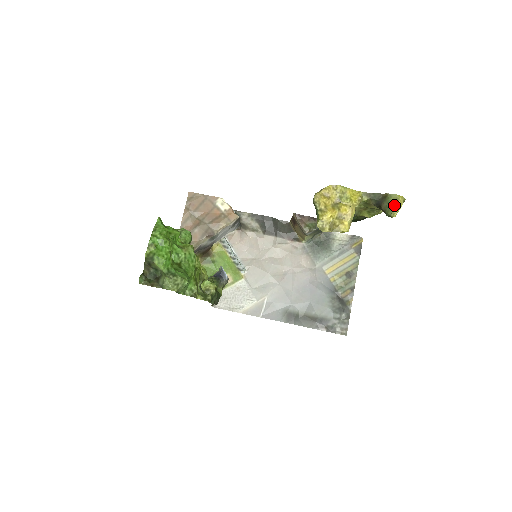
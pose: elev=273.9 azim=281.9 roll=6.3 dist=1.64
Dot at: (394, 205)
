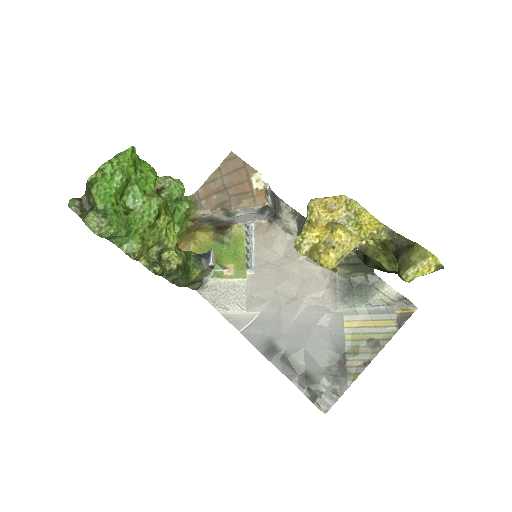
Dot at: (415, 264)
